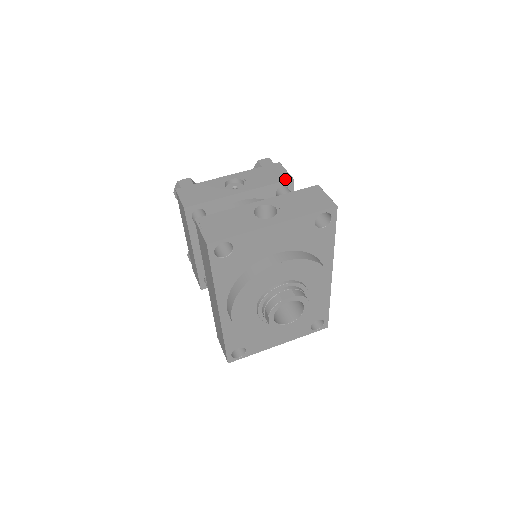
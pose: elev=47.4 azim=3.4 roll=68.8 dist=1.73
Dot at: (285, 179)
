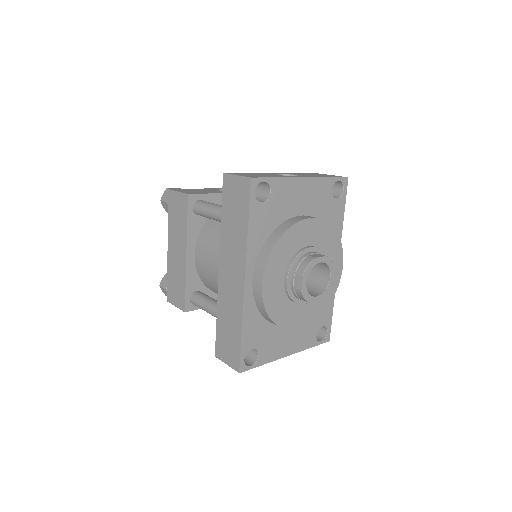
Dot at: occluded
